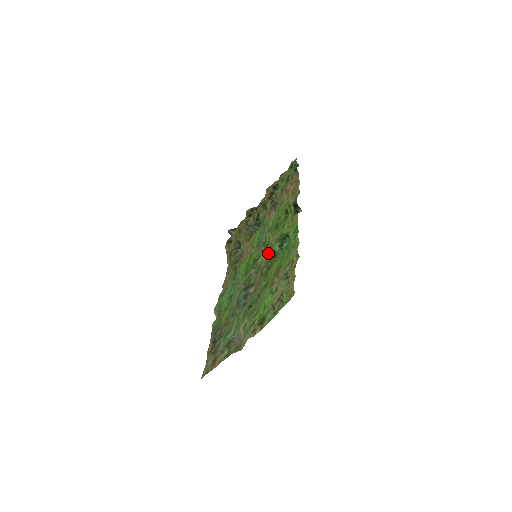
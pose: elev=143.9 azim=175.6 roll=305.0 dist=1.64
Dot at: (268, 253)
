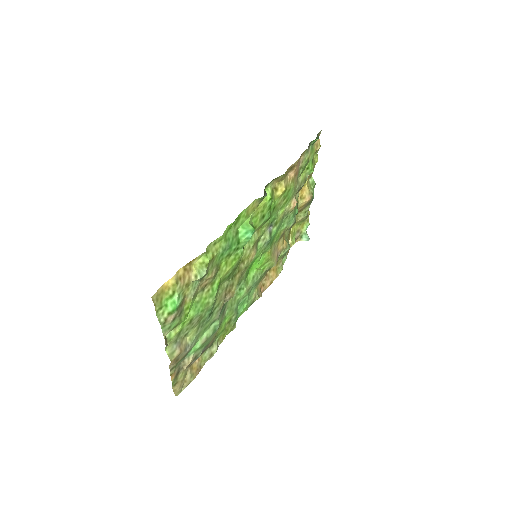
Dot at: (253, 251)
